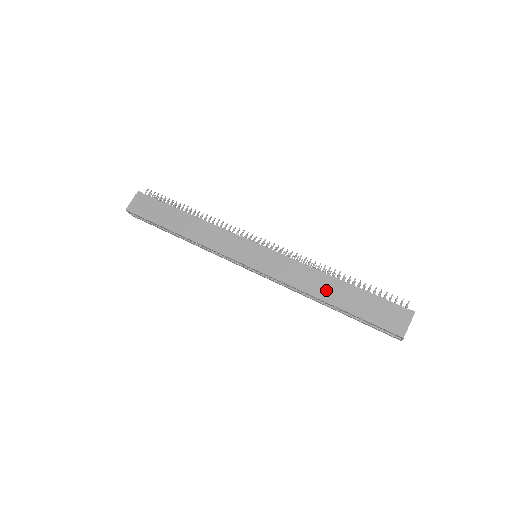
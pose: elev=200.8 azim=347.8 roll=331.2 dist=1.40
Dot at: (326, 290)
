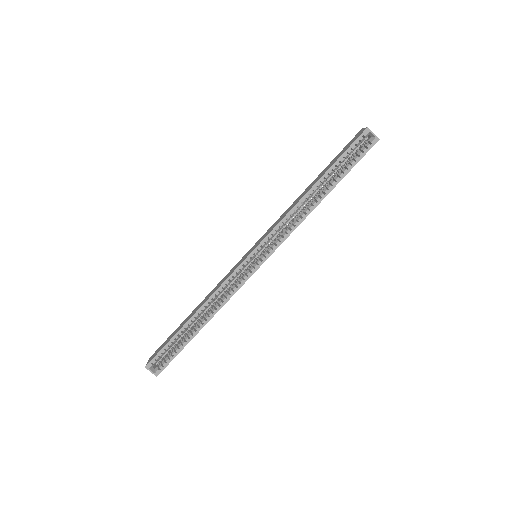
Dot at: (306, 191)
